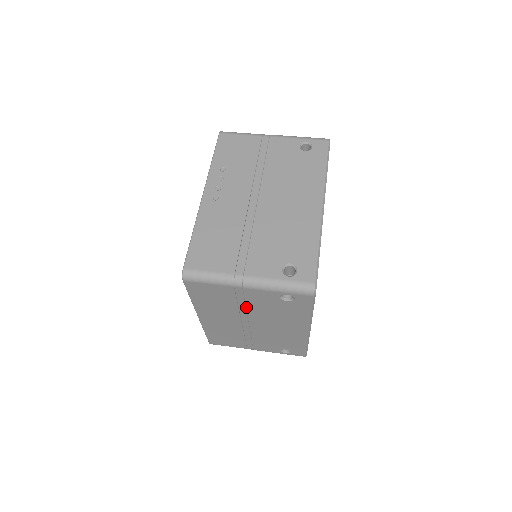
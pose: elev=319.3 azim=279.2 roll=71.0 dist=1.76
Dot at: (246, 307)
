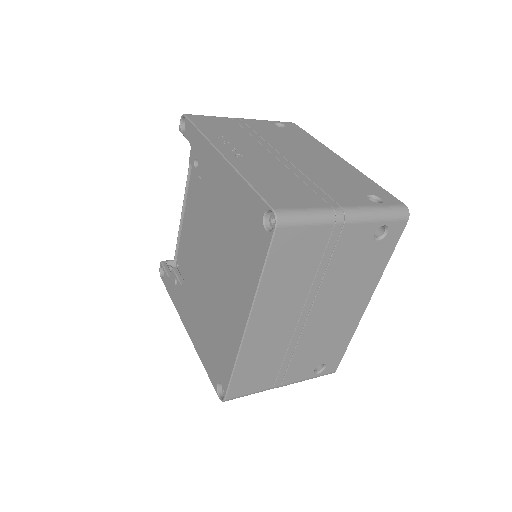
Dot at: (325, 272)
